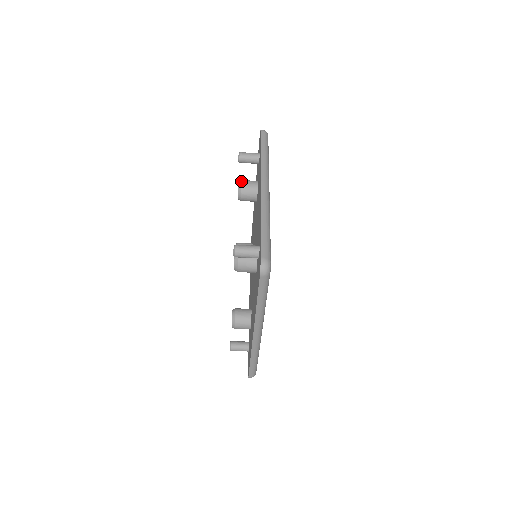
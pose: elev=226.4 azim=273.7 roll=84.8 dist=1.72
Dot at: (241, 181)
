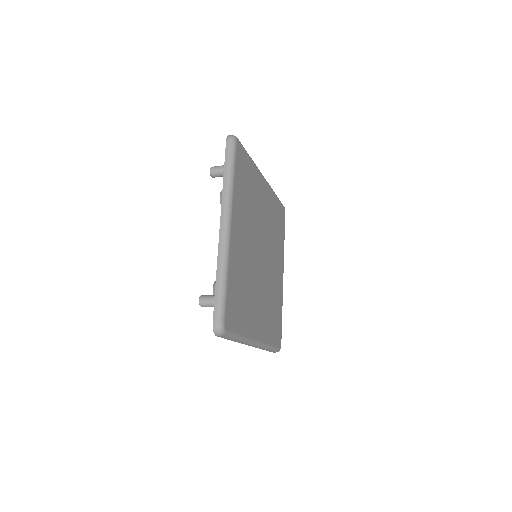
Dot at: (221, 193)
